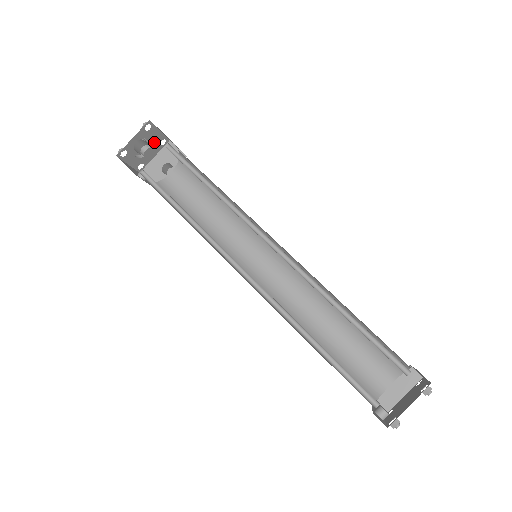
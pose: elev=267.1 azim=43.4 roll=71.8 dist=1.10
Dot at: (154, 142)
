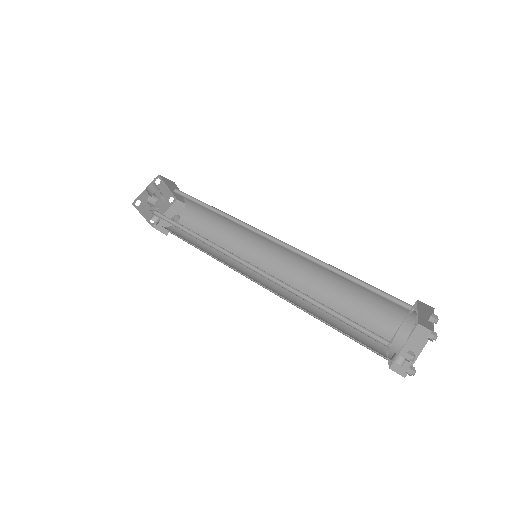
Dot at: (163, 198)
